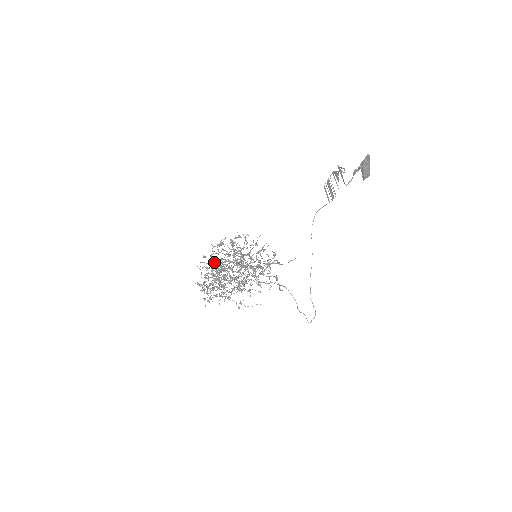
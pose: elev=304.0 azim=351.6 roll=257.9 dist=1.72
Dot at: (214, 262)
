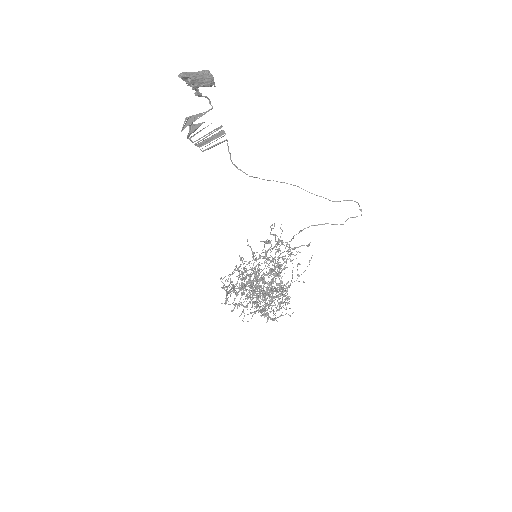
Dot at: occluded
